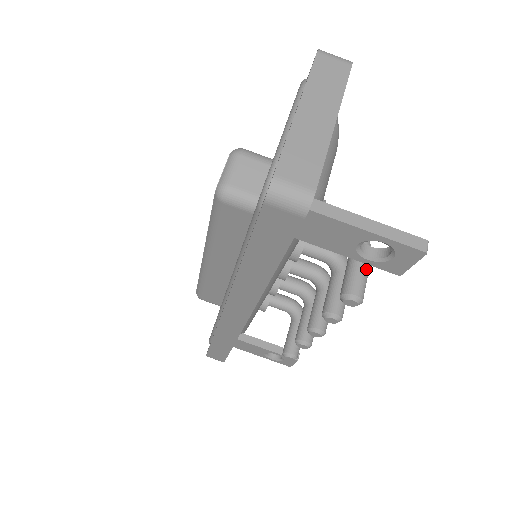
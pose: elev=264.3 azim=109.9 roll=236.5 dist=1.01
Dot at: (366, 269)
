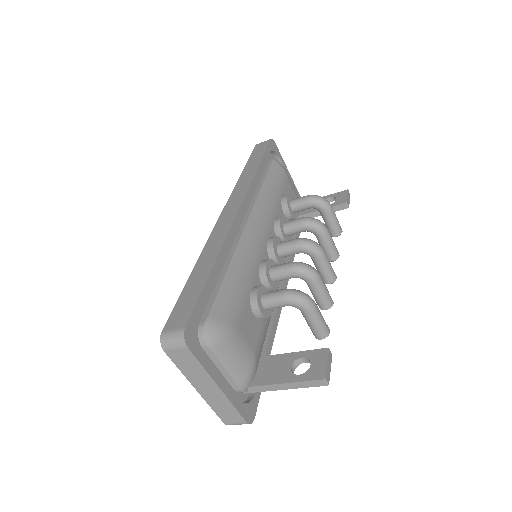
Dot at: (316, 322)
